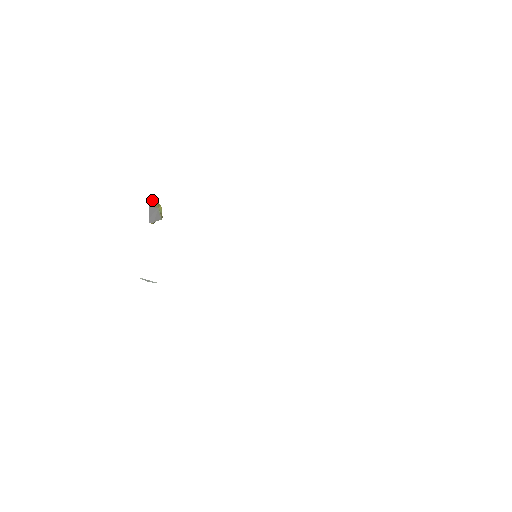
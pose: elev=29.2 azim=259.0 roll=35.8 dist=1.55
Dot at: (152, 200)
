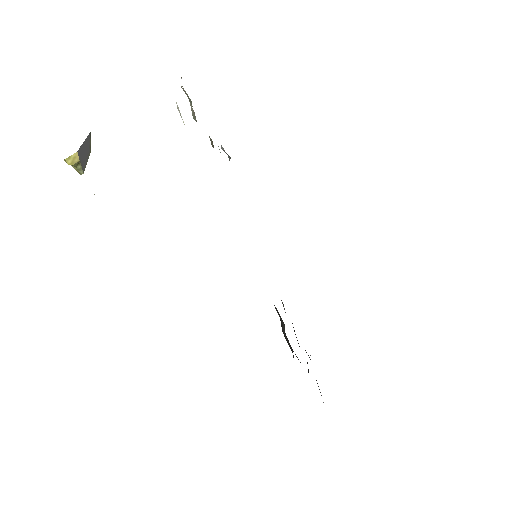
Dot at: (89, 135)
